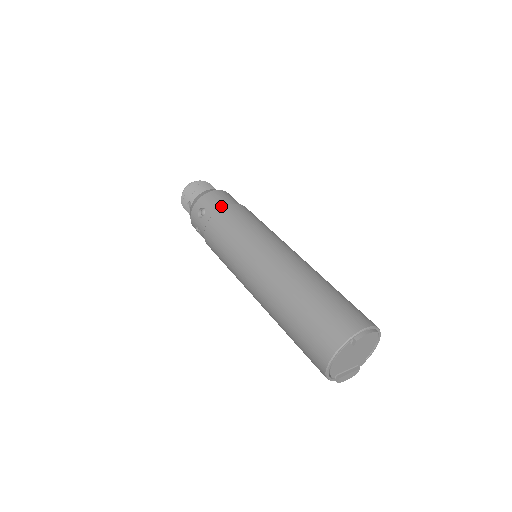
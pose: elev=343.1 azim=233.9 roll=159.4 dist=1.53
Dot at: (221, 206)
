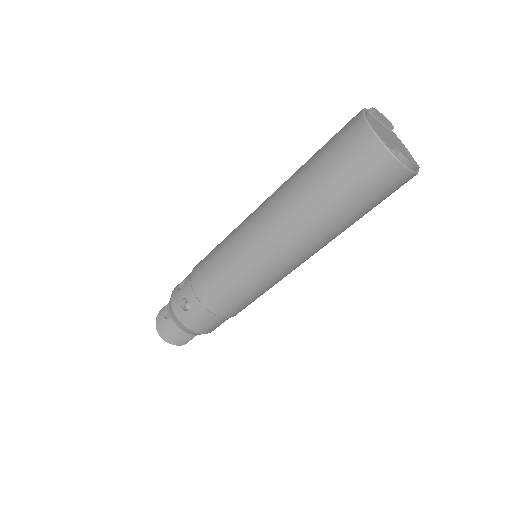
Dot at: occluded
